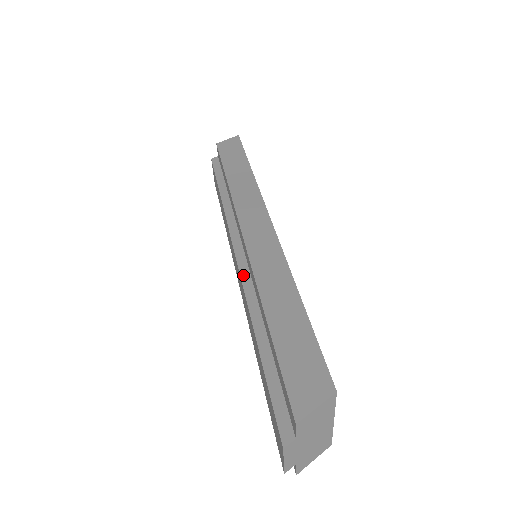
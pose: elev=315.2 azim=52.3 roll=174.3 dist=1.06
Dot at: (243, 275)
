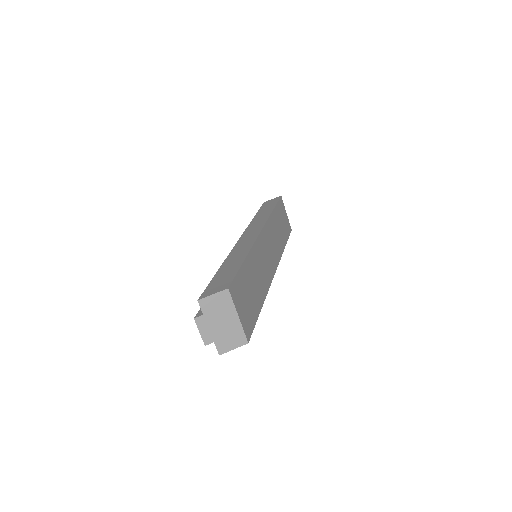
Dot at: occluded
